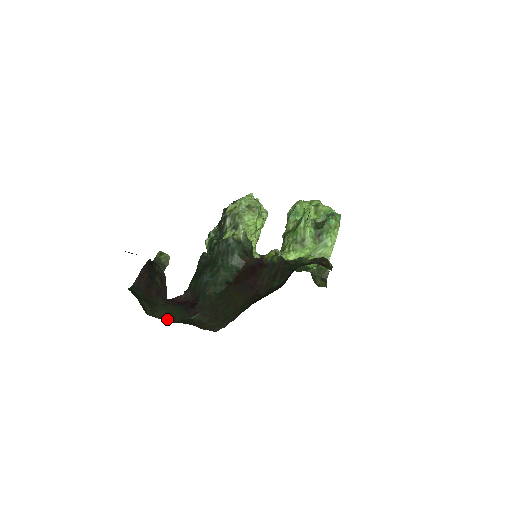
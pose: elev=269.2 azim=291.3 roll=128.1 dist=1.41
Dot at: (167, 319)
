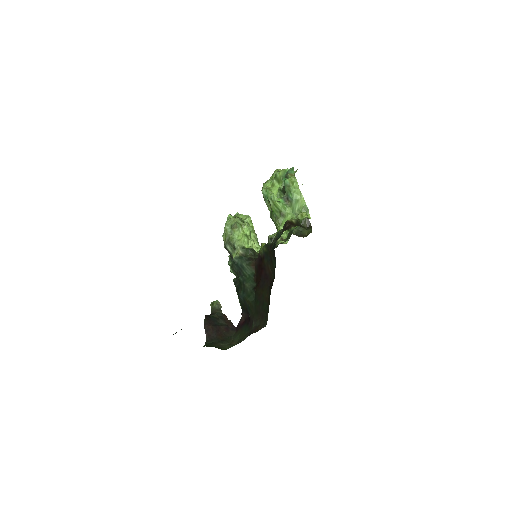
Dot at: (240, 341)
